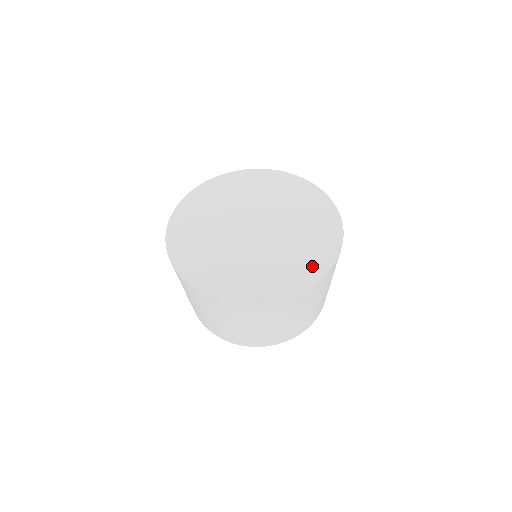
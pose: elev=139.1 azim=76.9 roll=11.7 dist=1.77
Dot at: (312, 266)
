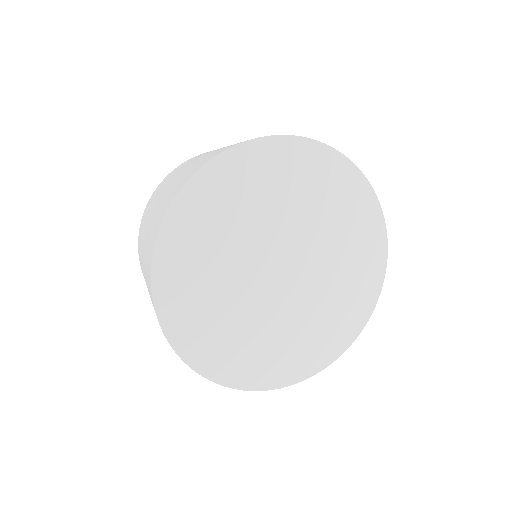
Dot at: (369, 275)
